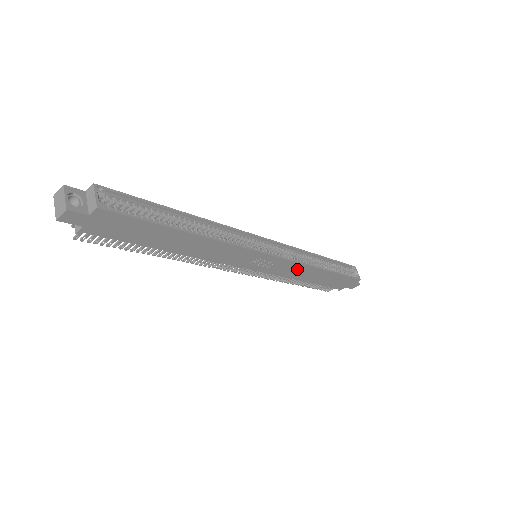
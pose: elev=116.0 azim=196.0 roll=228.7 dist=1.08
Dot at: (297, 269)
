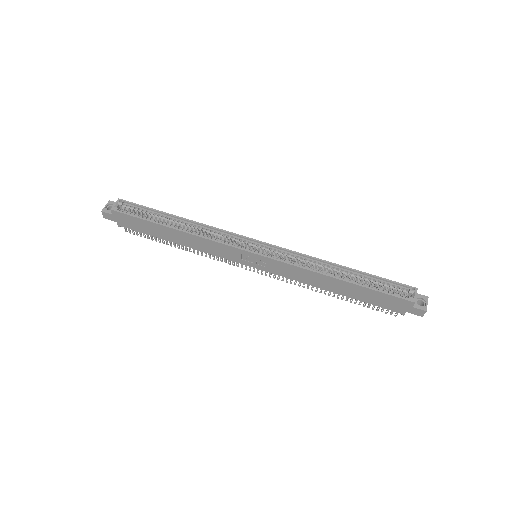
Dot at: (300, 273)
